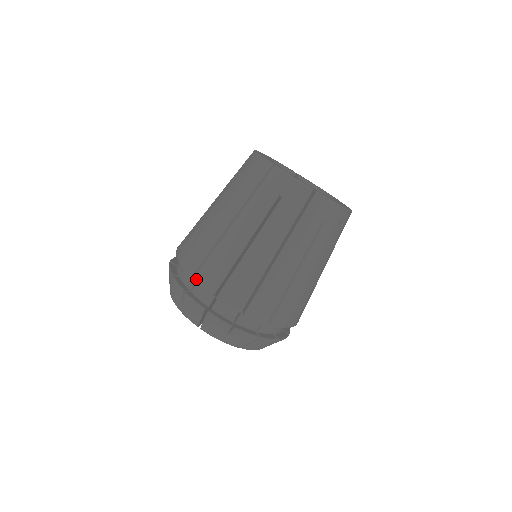
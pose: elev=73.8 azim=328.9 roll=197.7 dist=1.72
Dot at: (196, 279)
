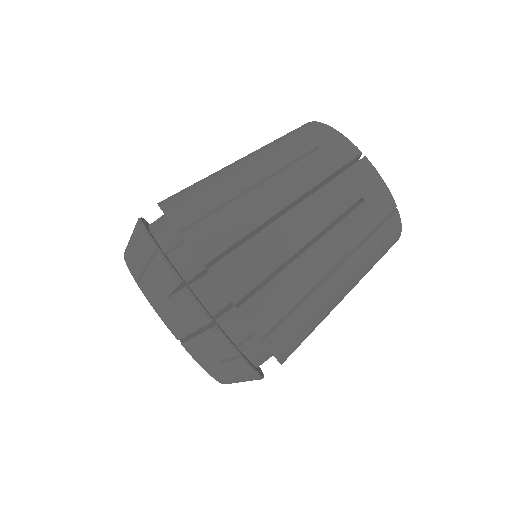
Dot at: occluded
